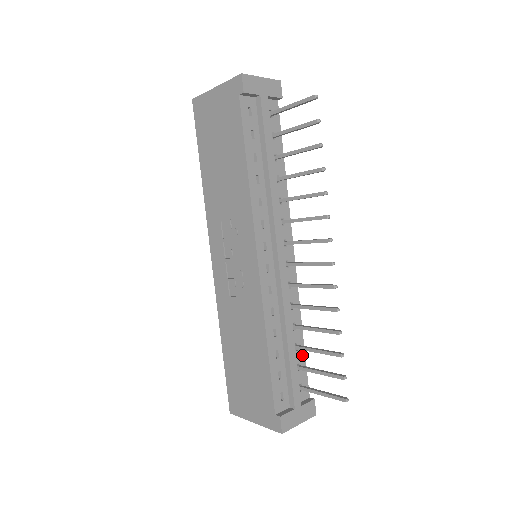
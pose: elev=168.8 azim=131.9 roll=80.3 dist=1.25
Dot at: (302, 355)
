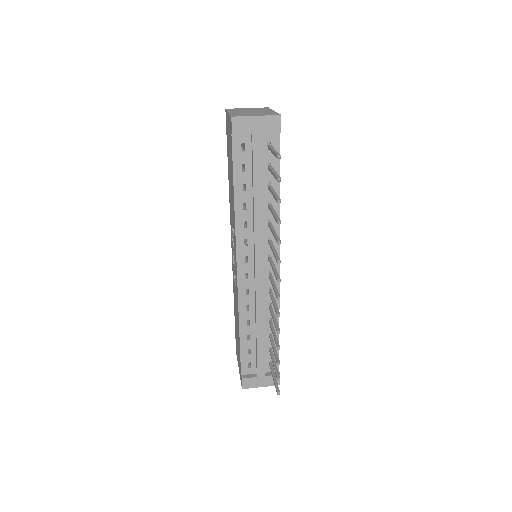
Dot at: occluded
